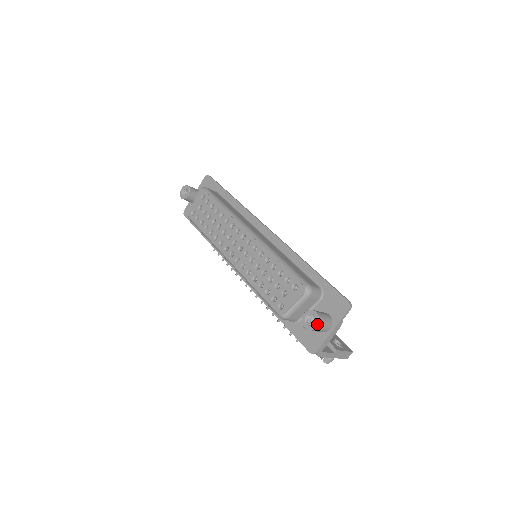
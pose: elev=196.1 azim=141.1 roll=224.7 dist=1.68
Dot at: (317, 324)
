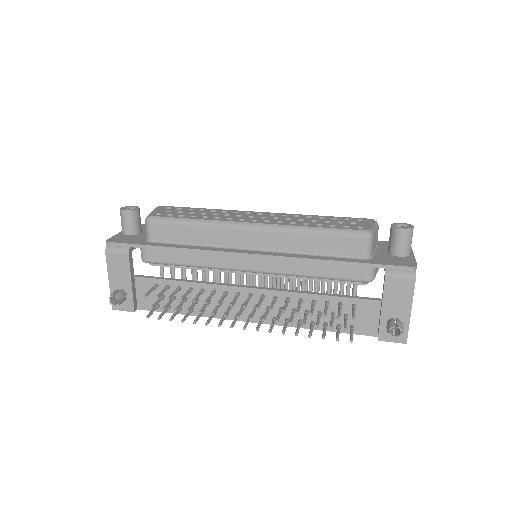
Dot at: (412, 225)
